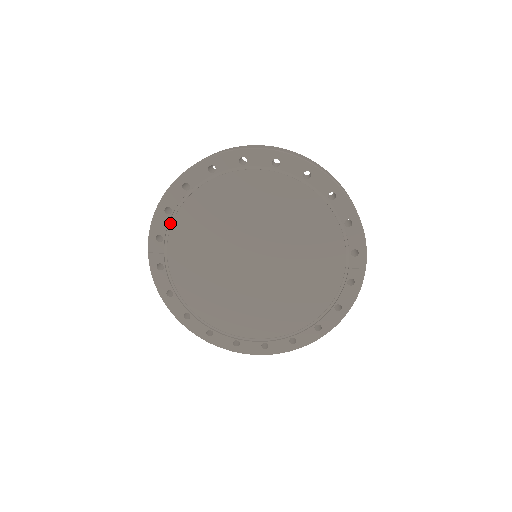
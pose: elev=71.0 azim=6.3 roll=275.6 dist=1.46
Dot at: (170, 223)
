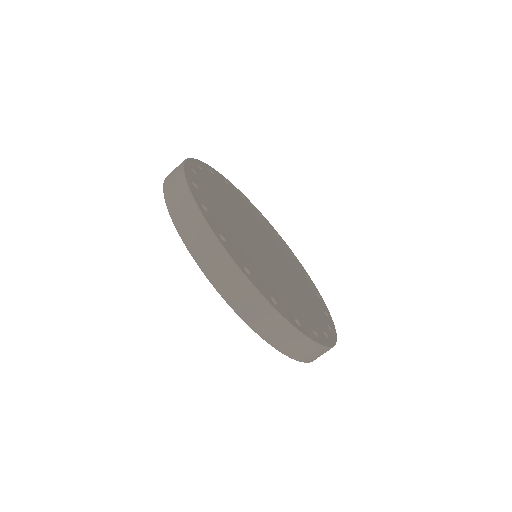
Dot at: occluded
